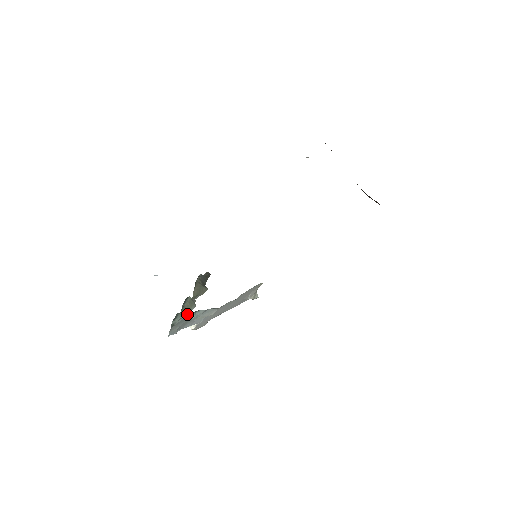
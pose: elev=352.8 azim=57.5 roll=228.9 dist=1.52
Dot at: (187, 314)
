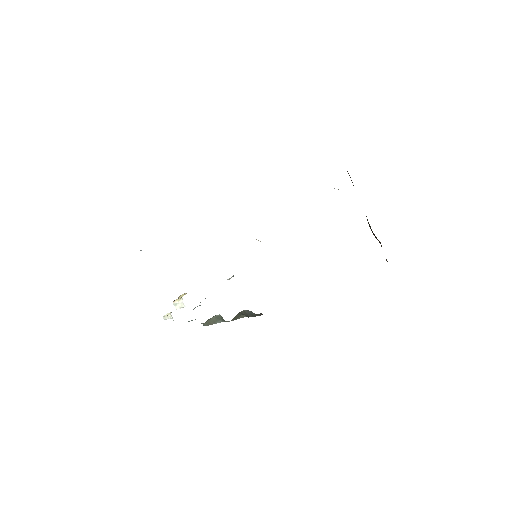
Dot at: occluded
